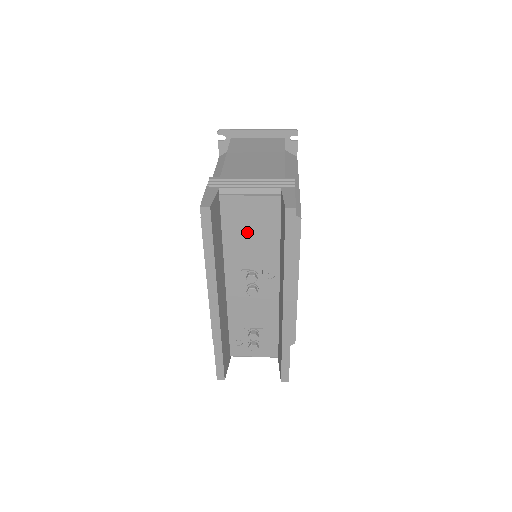
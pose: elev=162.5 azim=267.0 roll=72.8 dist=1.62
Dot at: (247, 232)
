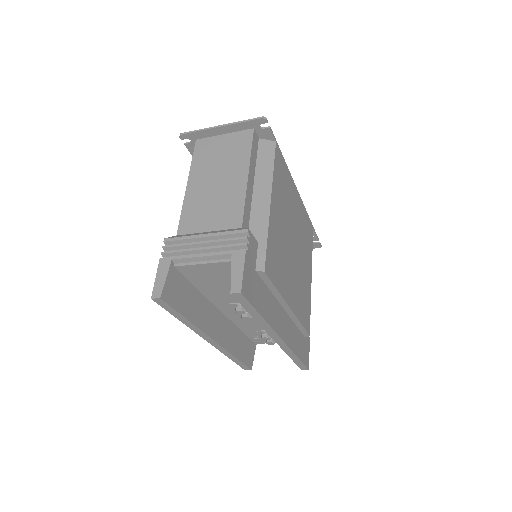
Dot at: (217, 284)
